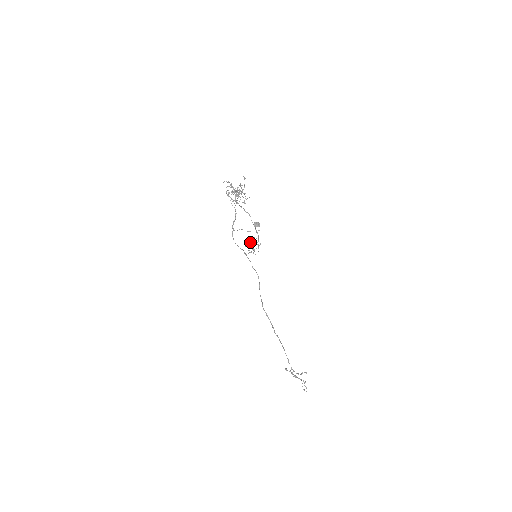
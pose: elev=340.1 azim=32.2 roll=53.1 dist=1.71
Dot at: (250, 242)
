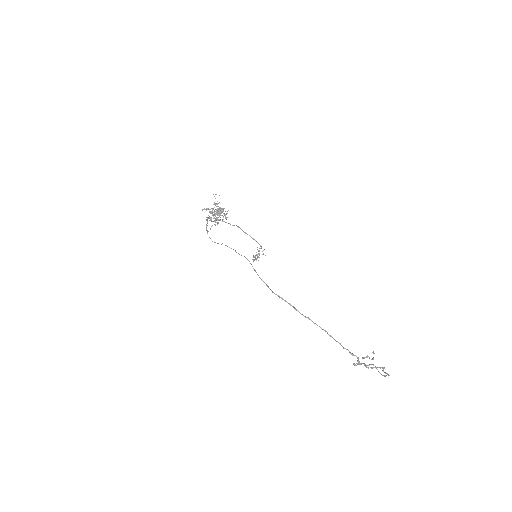
Dot at: occluded
